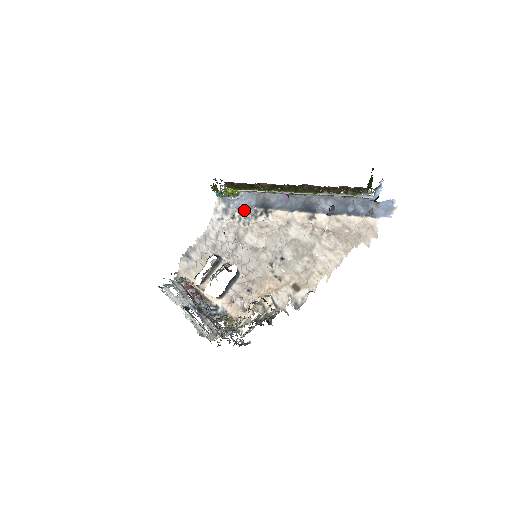
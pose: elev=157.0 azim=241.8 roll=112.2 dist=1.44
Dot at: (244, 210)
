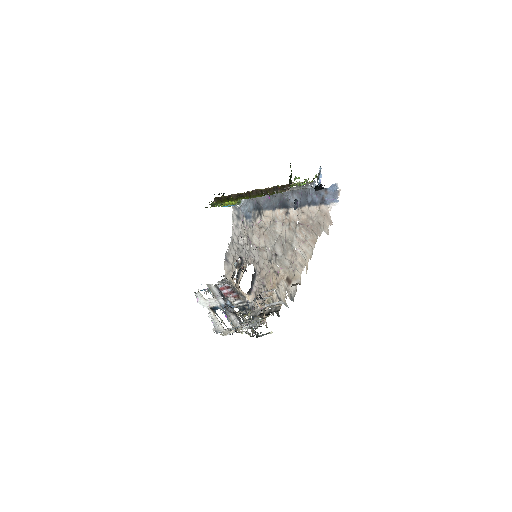
Dot at: (248, 214)
